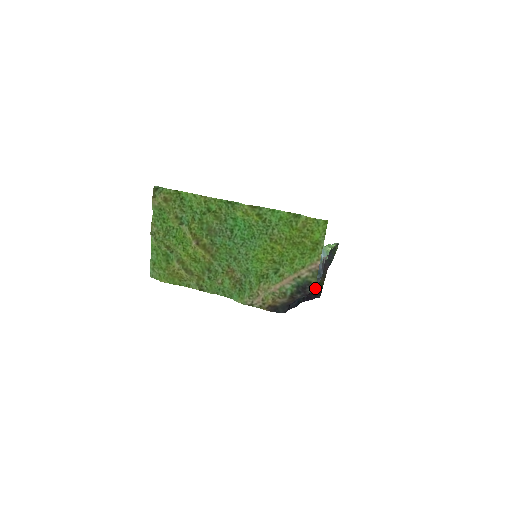
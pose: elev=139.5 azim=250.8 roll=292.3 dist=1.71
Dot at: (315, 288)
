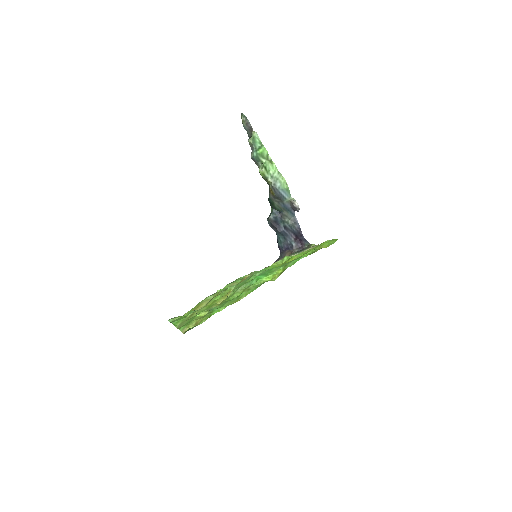
Dot at: (300, 233)
